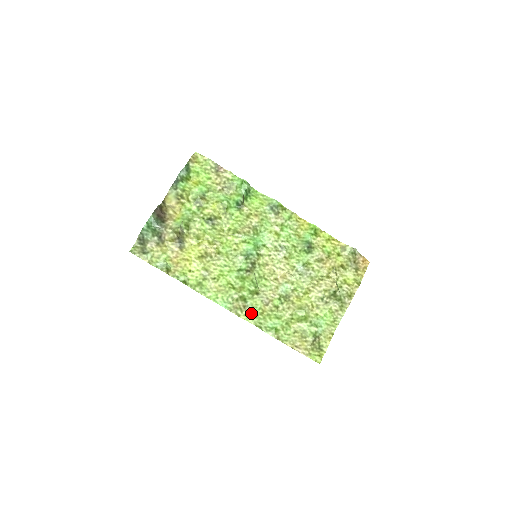
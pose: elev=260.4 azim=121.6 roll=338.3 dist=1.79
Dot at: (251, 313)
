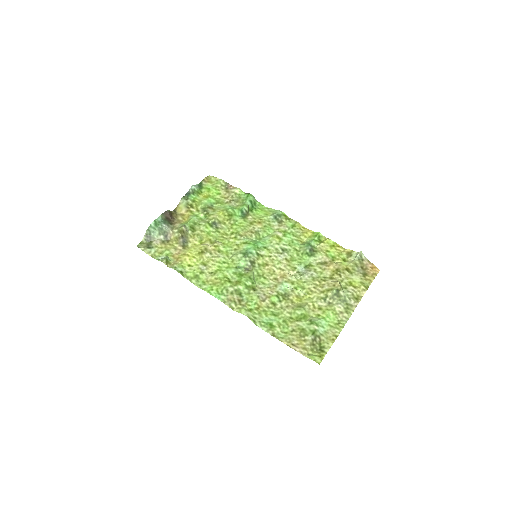
Dot at: (245, 306)
